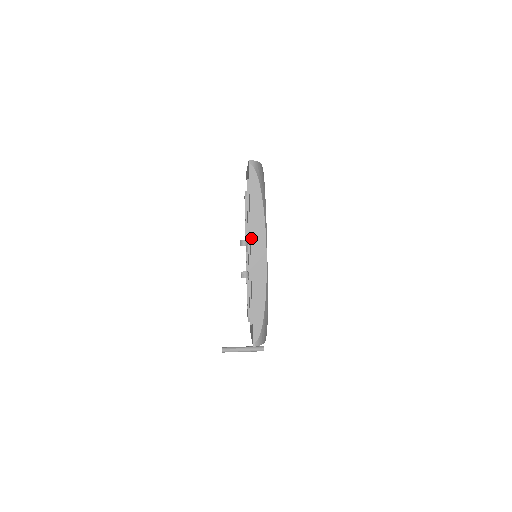
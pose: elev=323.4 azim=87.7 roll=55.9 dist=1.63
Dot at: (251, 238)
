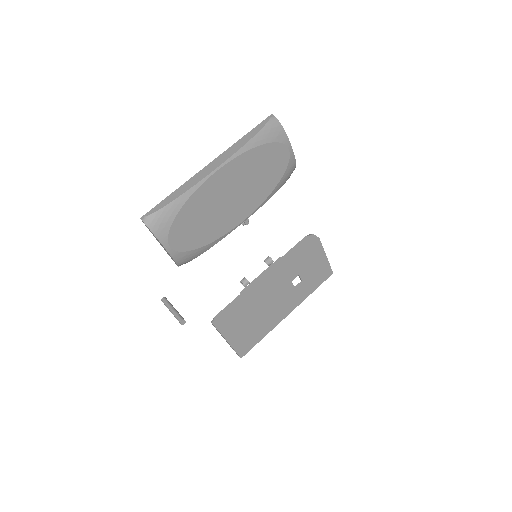
Dot at: (220, 155)
